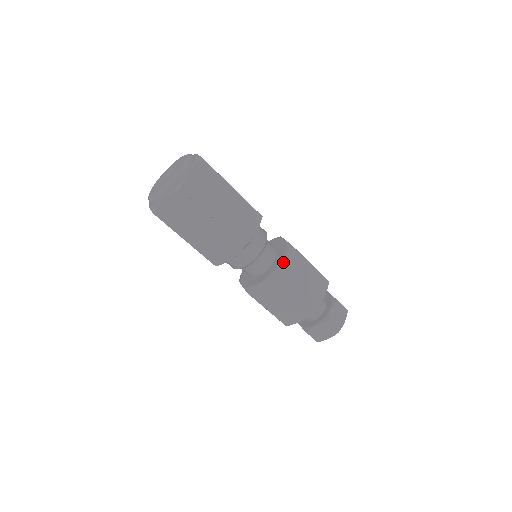
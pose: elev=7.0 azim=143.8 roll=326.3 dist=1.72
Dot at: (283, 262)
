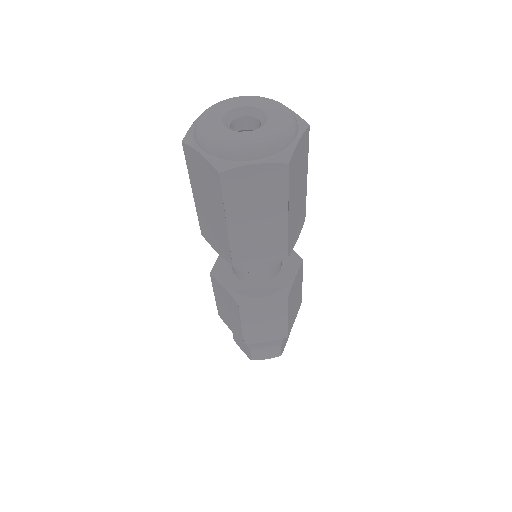
Dot at: (260, 299)
